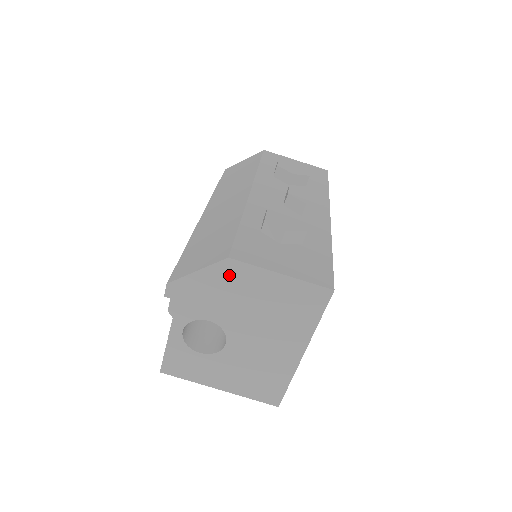
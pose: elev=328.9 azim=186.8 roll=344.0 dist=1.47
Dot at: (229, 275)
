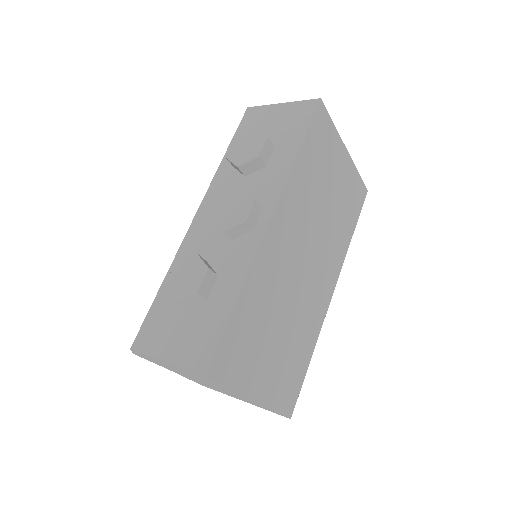
Dot at: (146, 356)
